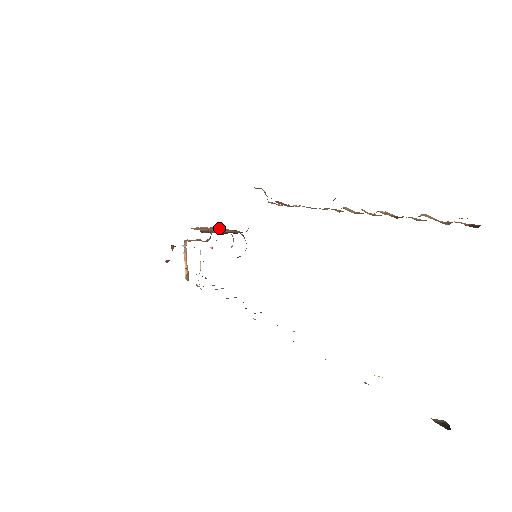
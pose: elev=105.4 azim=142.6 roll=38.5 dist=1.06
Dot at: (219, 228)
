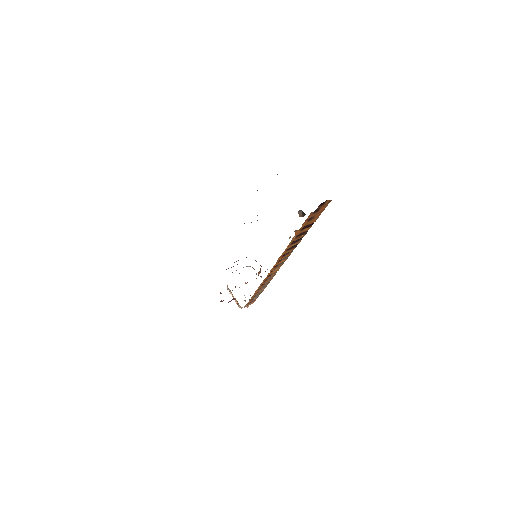
Dot at: occluded
